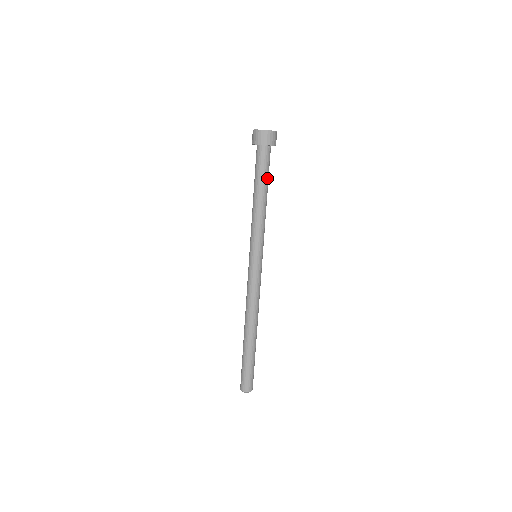
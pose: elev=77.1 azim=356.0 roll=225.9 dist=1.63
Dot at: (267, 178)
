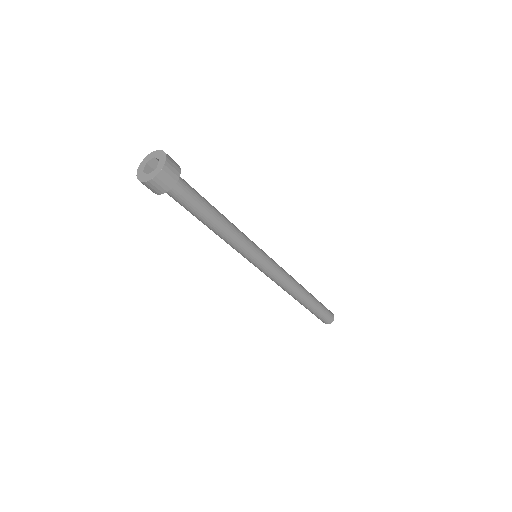
Dot at: (195, 212)
